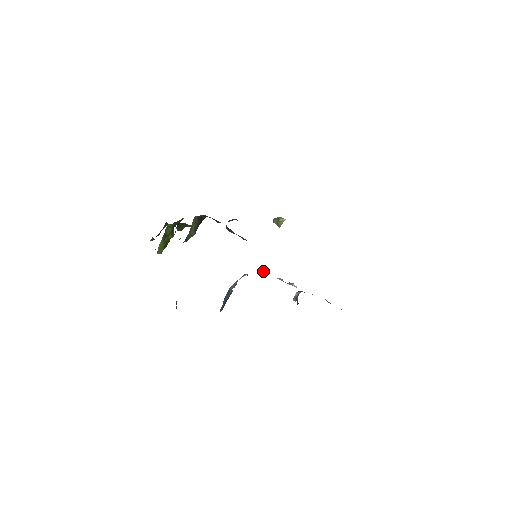
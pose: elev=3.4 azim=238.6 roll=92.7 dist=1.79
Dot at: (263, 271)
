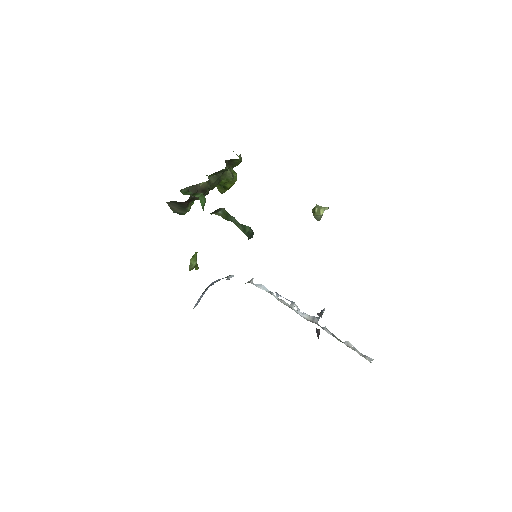
Dot at: (250, 280)
